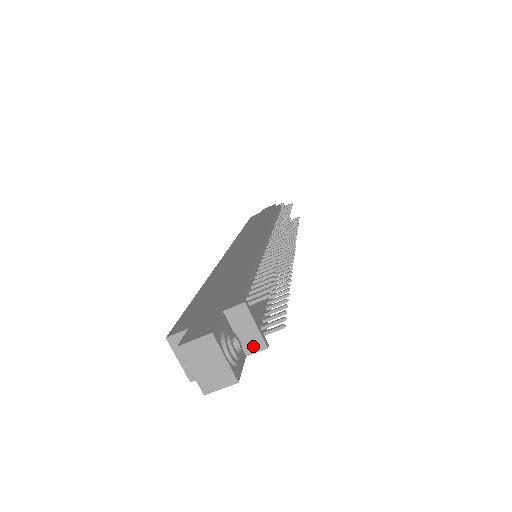
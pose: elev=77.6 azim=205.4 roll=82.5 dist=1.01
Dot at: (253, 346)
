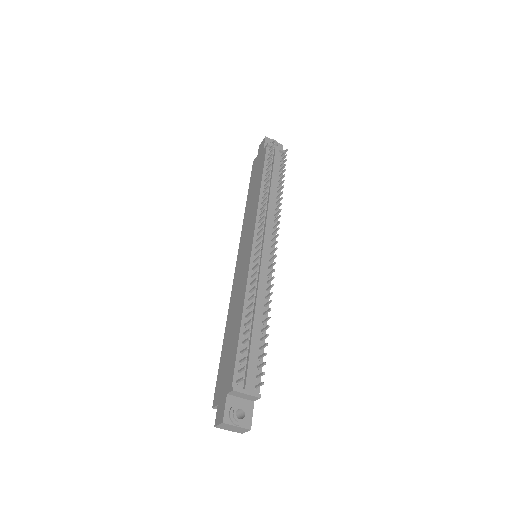
Dot at: (253, 399)
